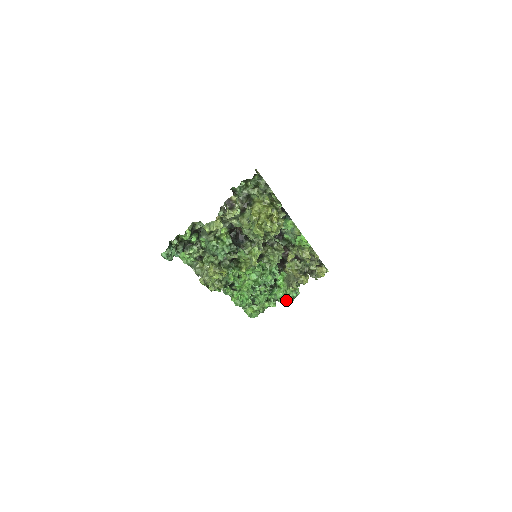
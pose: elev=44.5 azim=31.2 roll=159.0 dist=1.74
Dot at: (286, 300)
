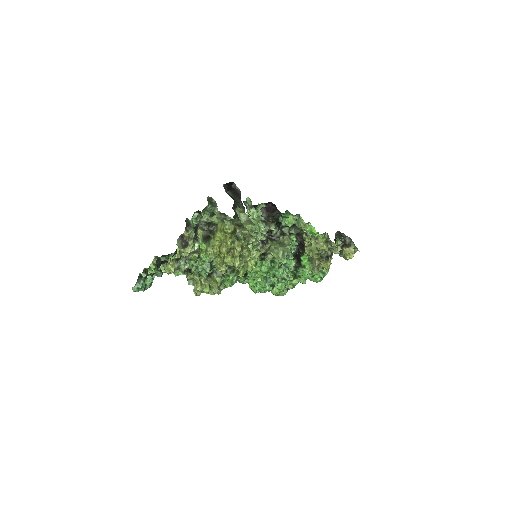
Dot at: (314, 280)
